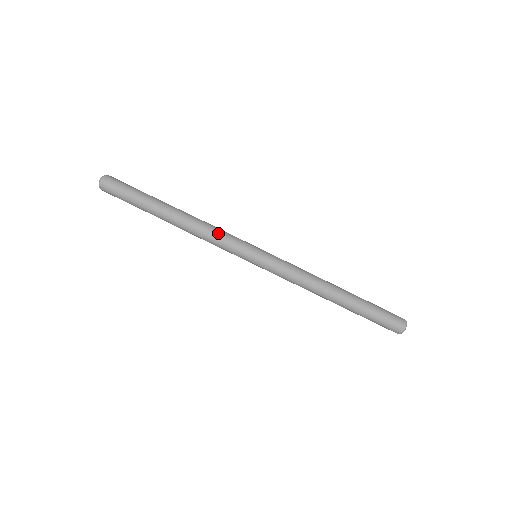
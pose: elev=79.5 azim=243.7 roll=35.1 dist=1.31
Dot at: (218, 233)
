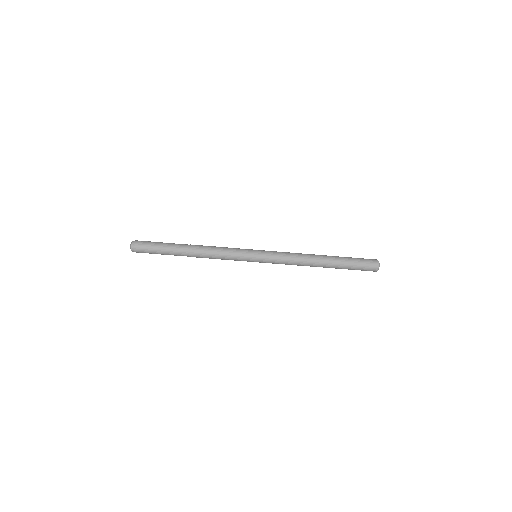
Dot at: (224, 255)
